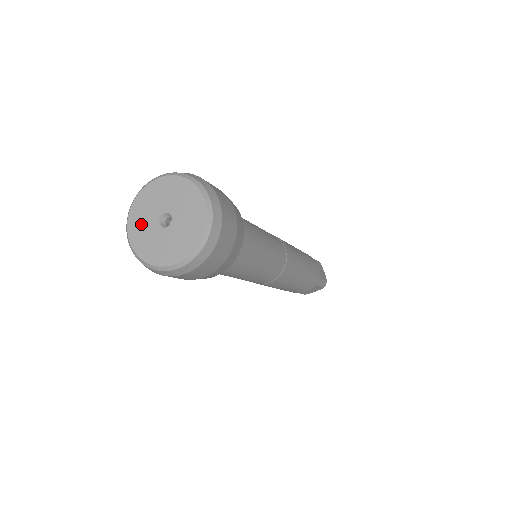
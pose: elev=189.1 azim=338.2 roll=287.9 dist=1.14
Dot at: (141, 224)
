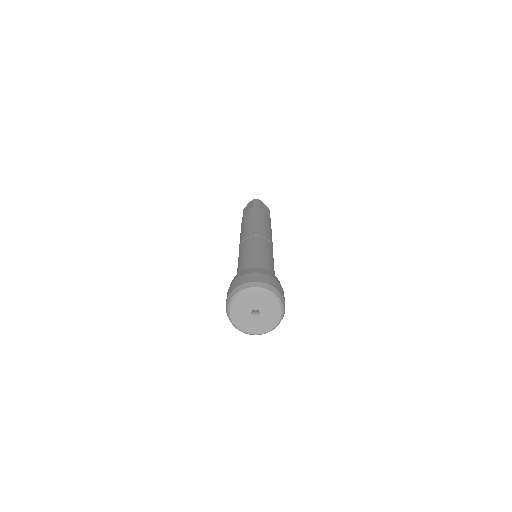
Dot at: (242, 320)
